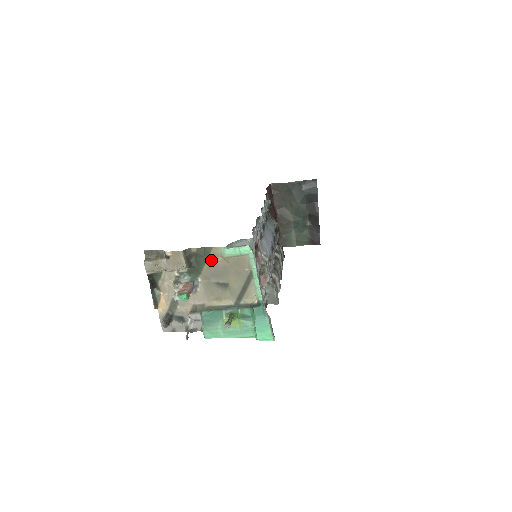
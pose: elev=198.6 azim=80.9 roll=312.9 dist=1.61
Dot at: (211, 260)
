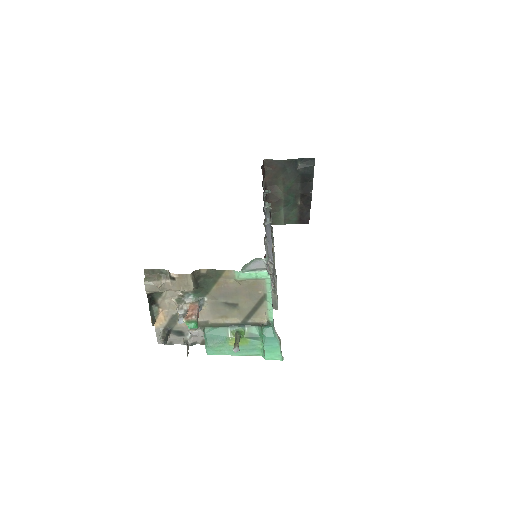
Dot at: (222, 282)
